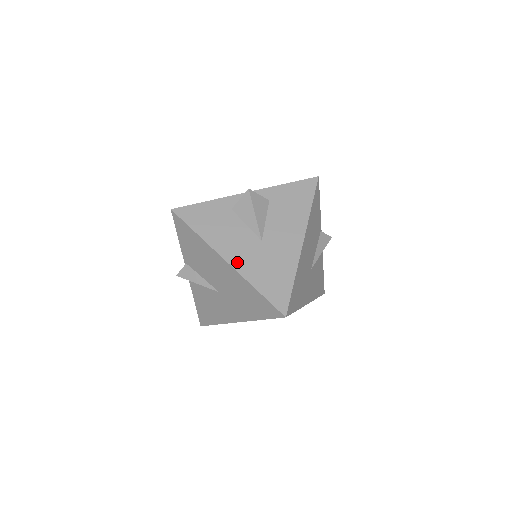
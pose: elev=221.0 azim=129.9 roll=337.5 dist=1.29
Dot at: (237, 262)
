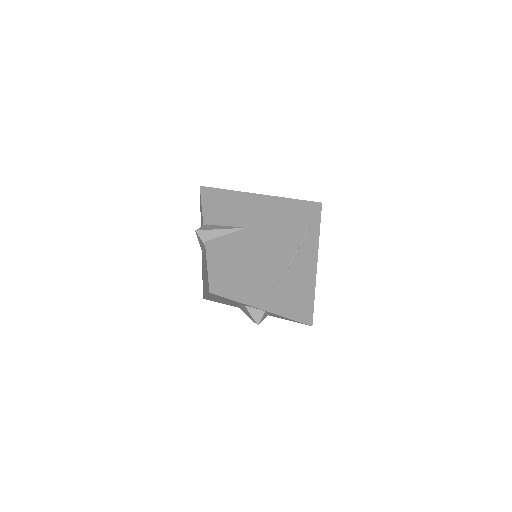
Dot at: occluded
